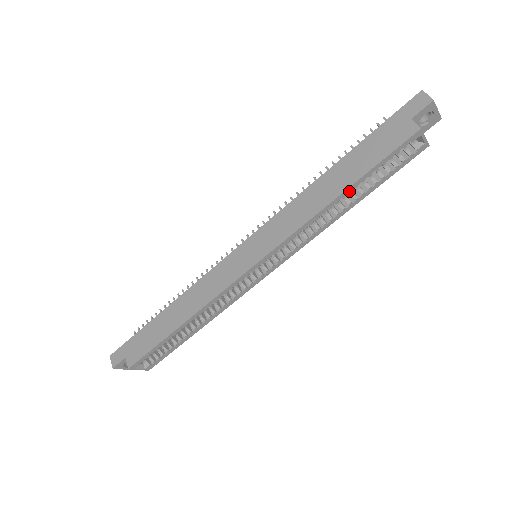
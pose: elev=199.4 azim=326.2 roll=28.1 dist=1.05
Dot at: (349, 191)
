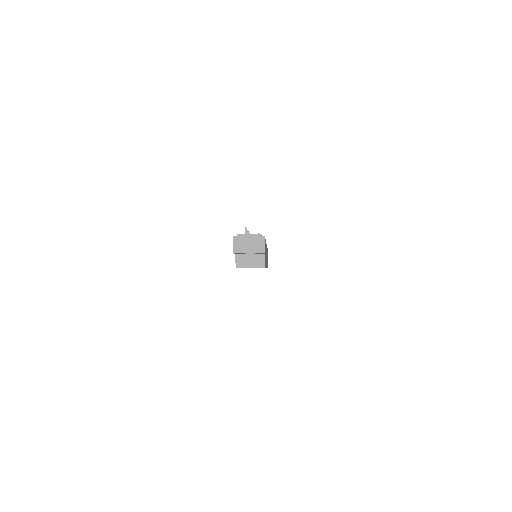
Dot at: occluded
